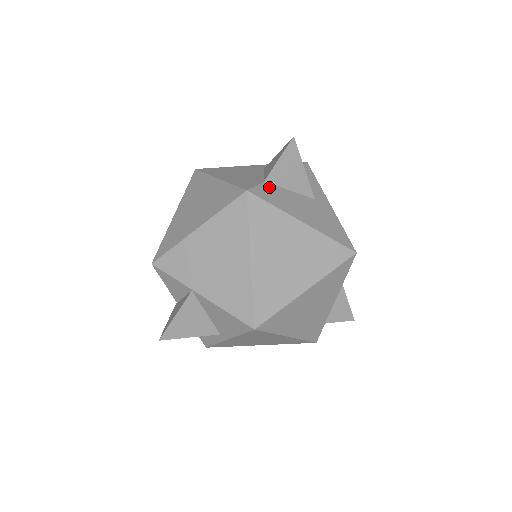
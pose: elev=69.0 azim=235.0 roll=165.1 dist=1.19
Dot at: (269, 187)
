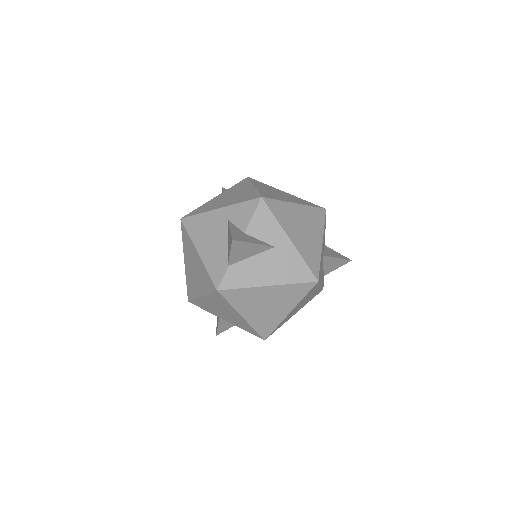
Dot at: (233, 270)
